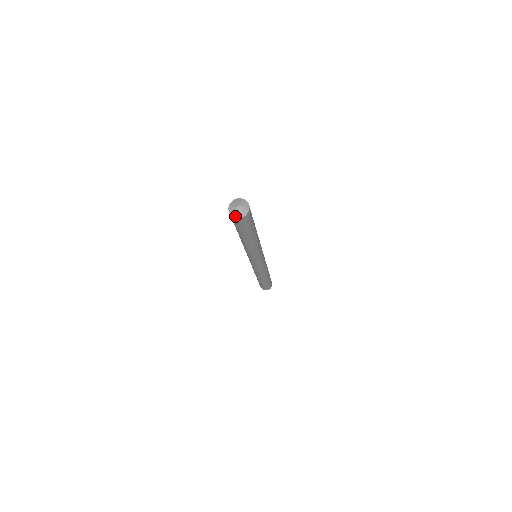
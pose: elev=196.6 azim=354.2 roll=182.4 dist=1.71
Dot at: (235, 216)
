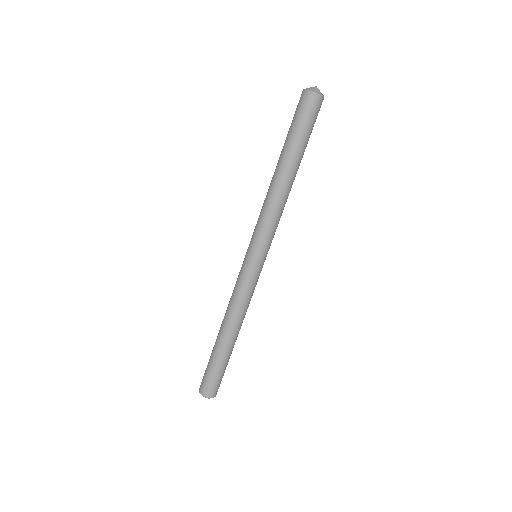
Dot at: (316, 92)
